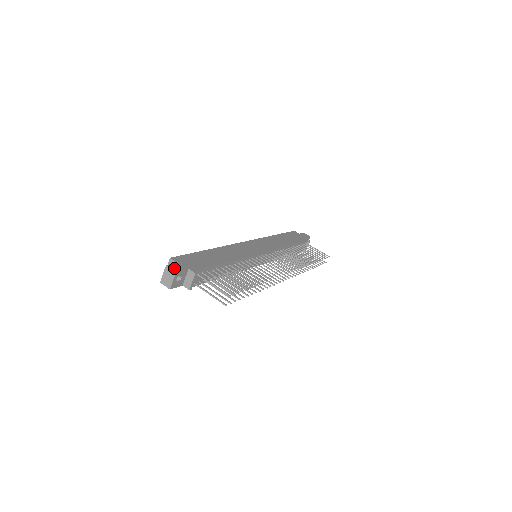
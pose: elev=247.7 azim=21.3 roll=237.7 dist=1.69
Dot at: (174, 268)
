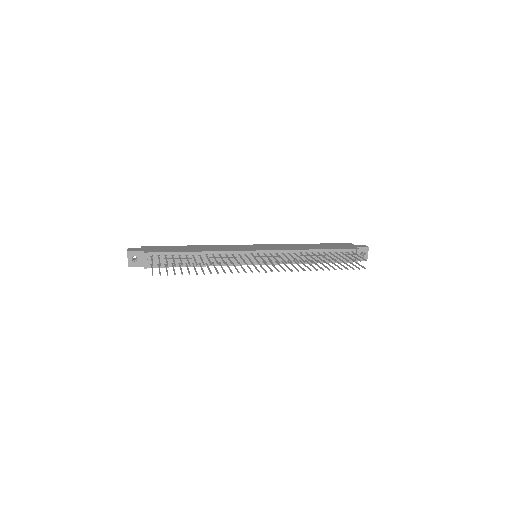
Dot at: (131, 250)
